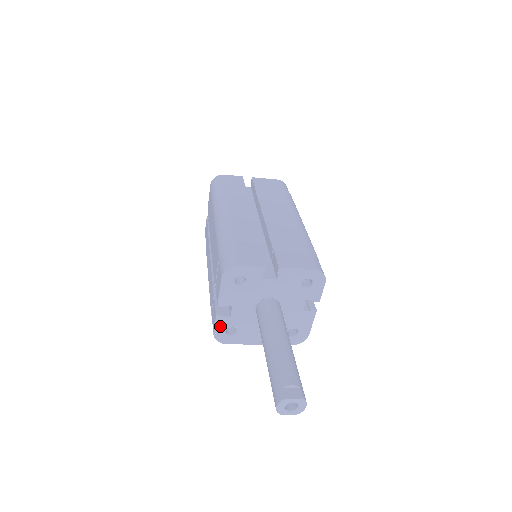
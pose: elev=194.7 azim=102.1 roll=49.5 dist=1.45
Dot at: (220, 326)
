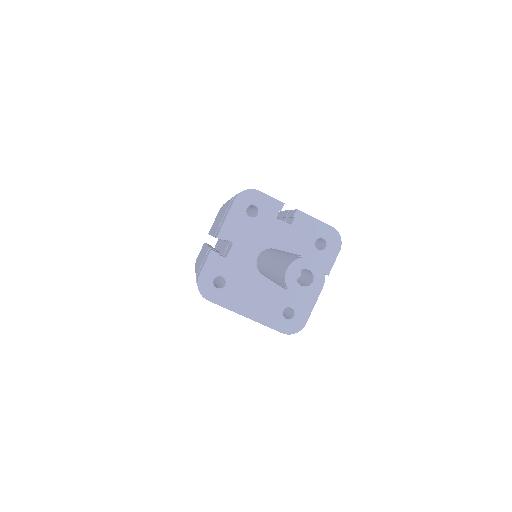
Dot at: (210, 268)
